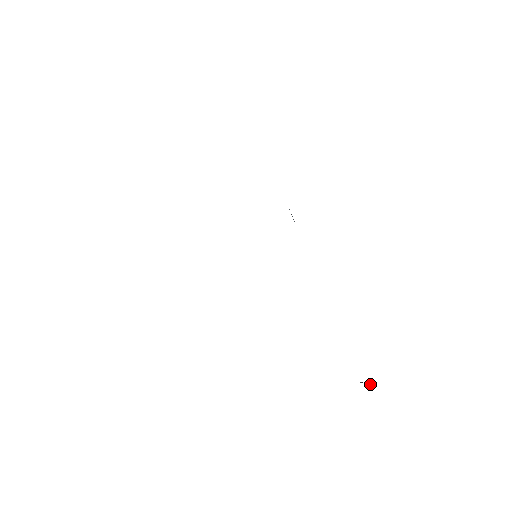
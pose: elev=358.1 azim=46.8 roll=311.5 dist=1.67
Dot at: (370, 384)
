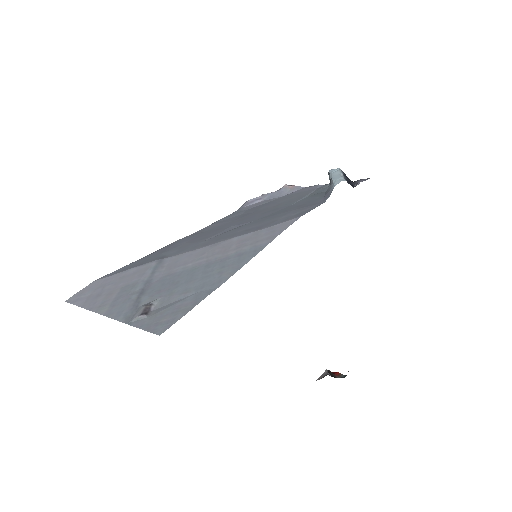
Dot at: (337, 374)
